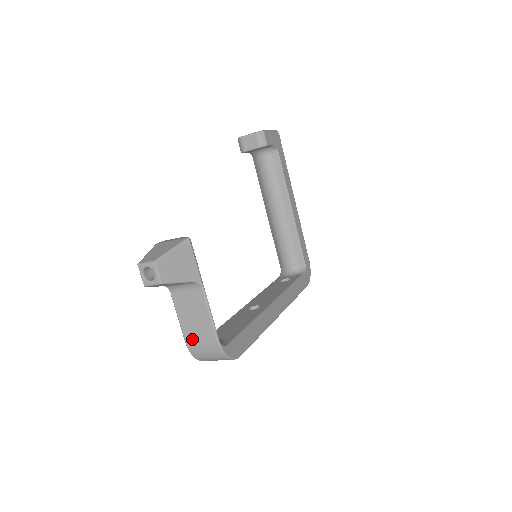
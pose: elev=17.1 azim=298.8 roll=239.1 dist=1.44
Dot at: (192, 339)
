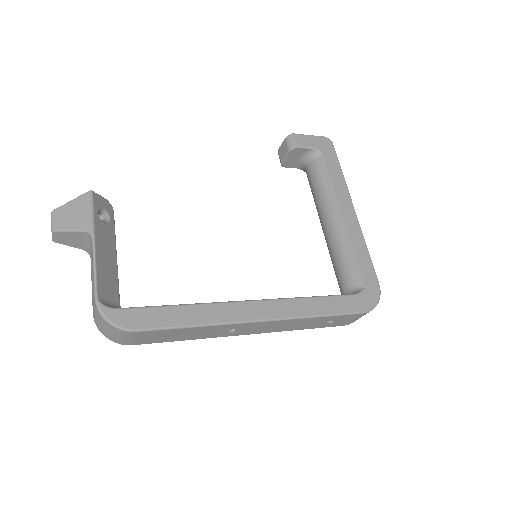
Dot at: occluded
